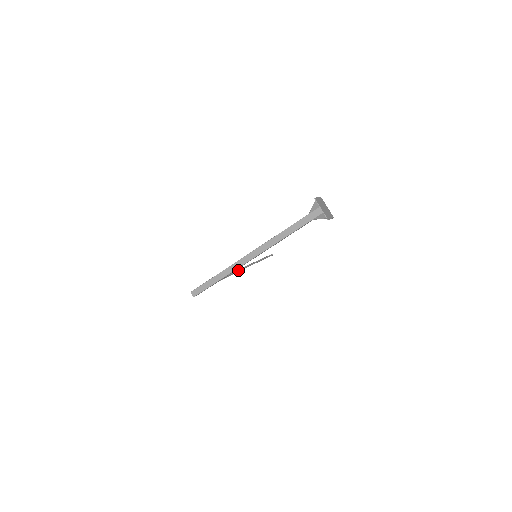
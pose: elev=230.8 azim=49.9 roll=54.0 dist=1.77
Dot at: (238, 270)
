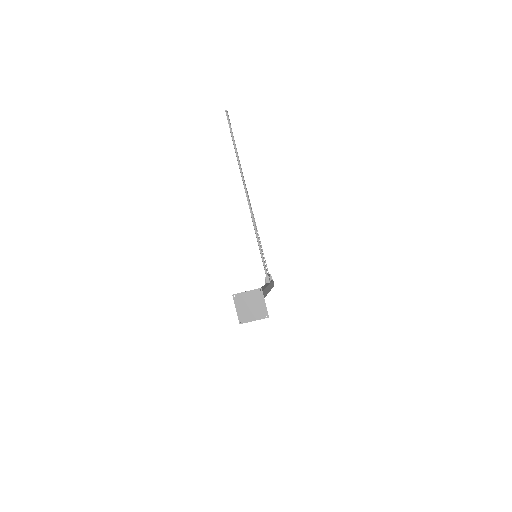
Dot at: (251, 216)
